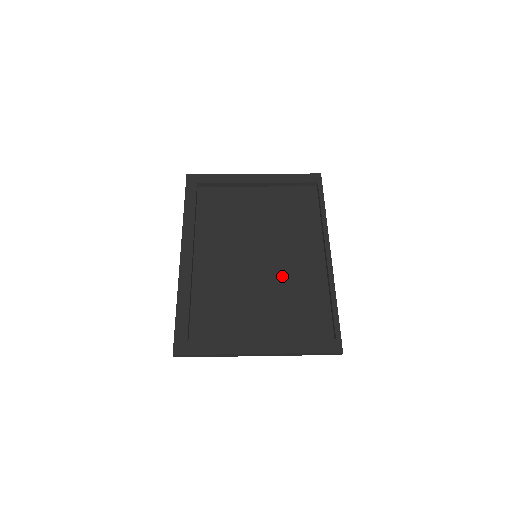
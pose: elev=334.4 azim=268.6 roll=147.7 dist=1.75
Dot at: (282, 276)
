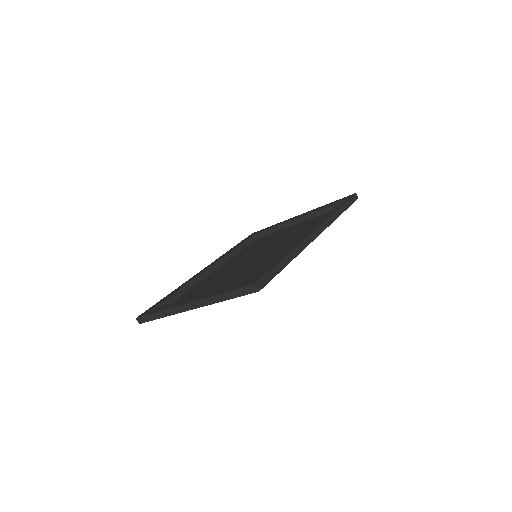
Dot at: (264, 260)
